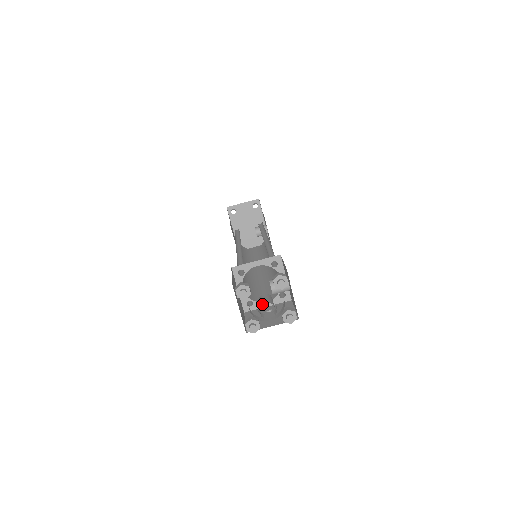
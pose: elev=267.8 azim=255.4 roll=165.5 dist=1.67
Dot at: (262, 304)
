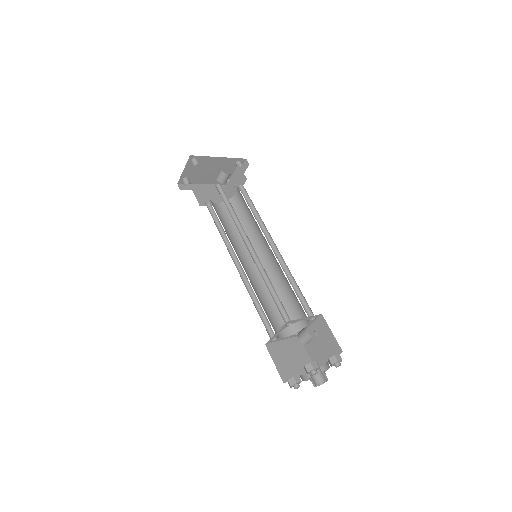
Dot at: (315, 385)
